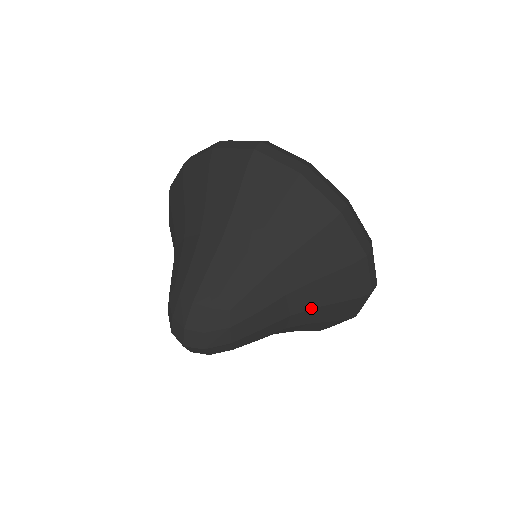
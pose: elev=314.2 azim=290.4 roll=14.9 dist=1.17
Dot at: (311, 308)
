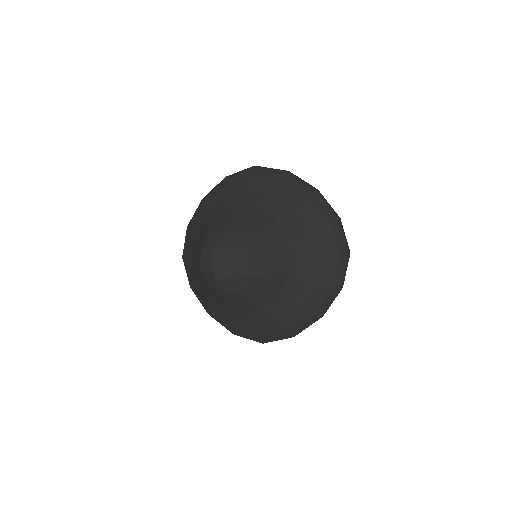
Dot at: (306, 256)
